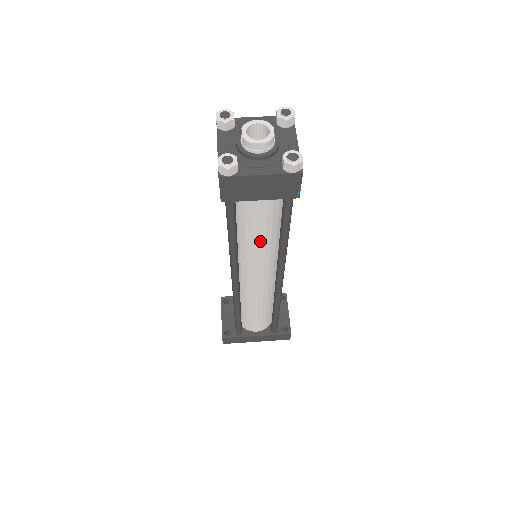
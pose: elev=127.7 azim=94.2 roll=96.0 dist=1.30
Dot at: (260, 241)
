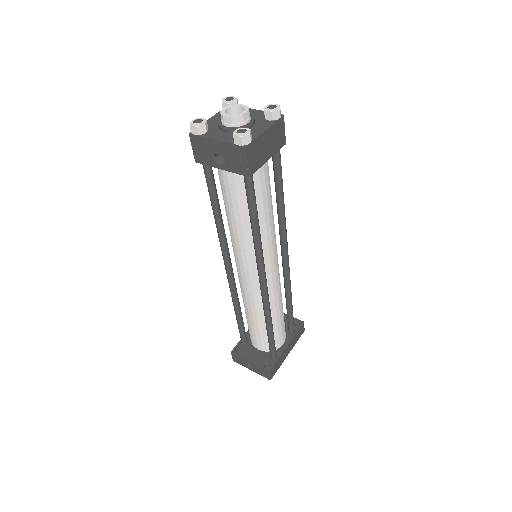
Dot at: (270, 216)
